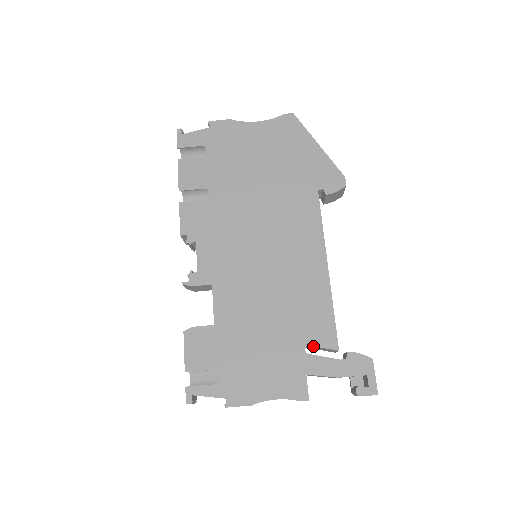
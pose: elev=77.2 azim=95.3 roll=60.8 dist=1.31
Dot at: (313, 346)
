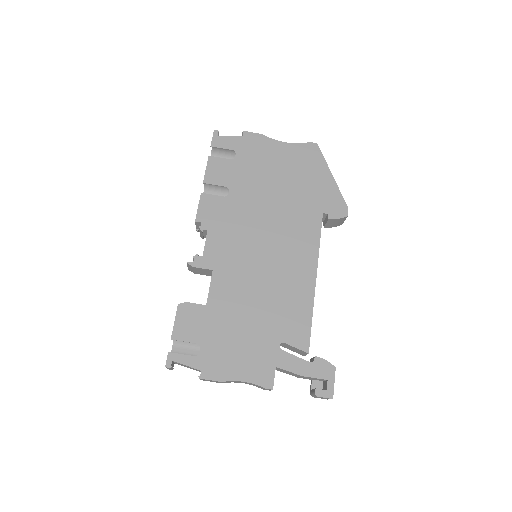
Dot at: (287, 344)
